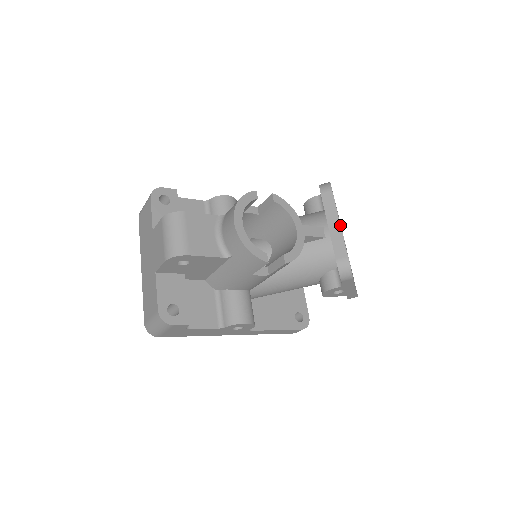
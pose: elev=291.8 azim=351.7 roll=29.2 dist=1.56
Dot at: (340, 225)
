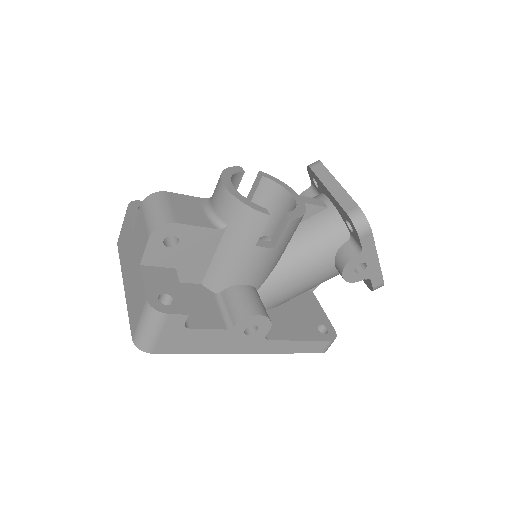
Dot at: (340, 184)
